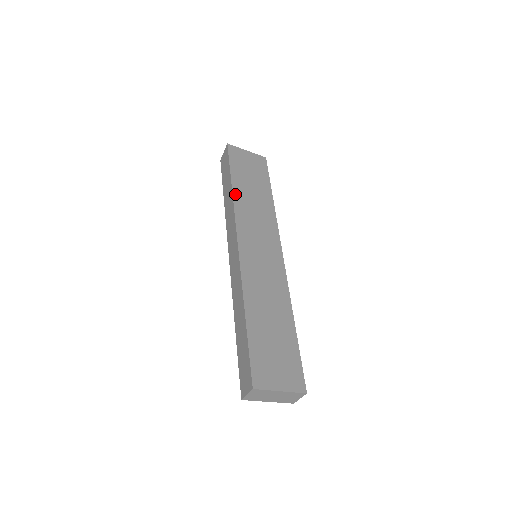
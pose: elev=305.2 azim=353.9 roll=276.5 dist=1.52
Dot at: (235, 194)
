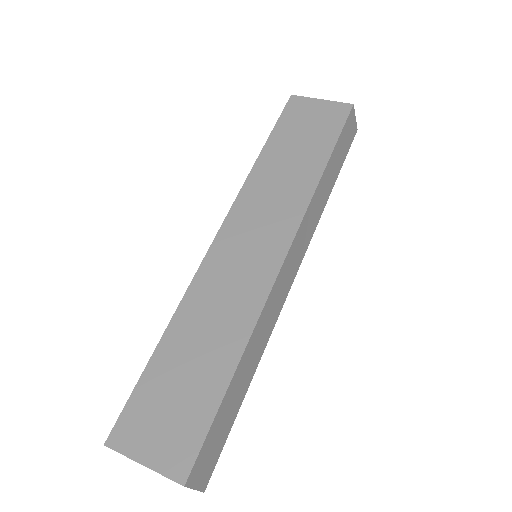
Dot at: (257, 166)
